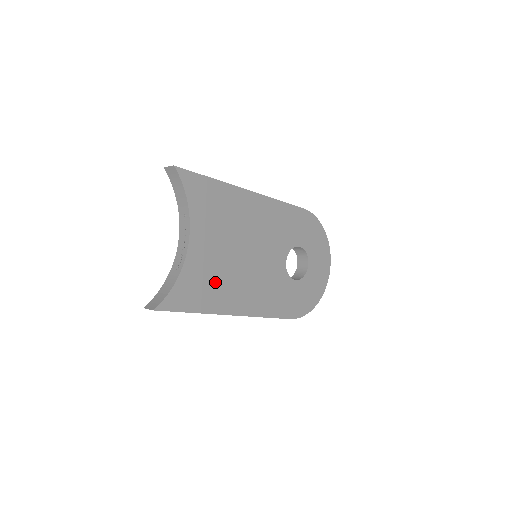
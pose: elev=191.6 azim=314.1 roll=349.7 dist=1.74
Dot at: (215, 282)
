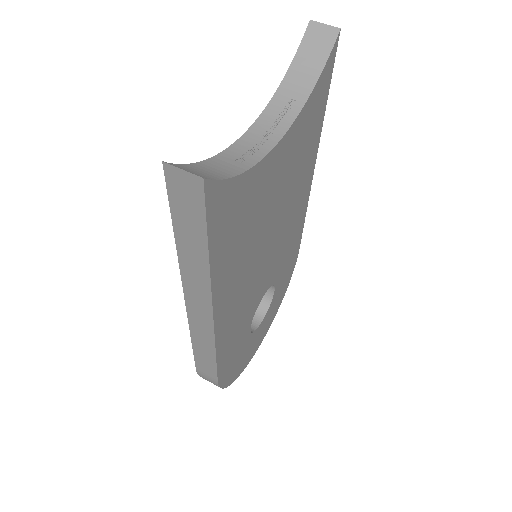
Dot at: (244, 237)
